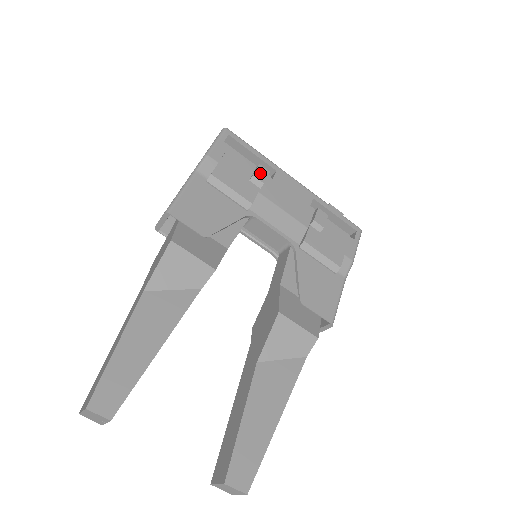
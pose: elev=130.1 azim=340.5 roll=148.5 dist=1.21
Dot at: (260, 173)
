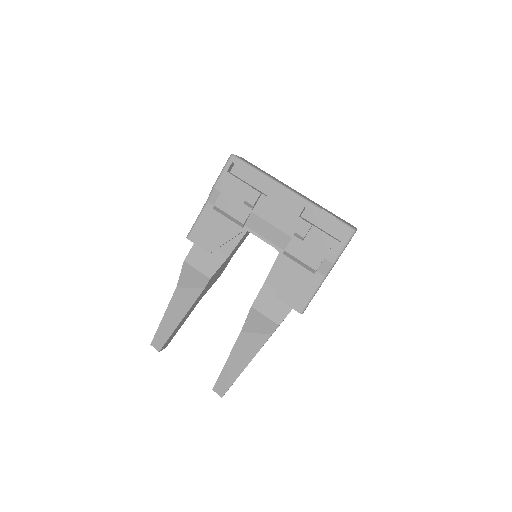
Dot at: (251, 197)
